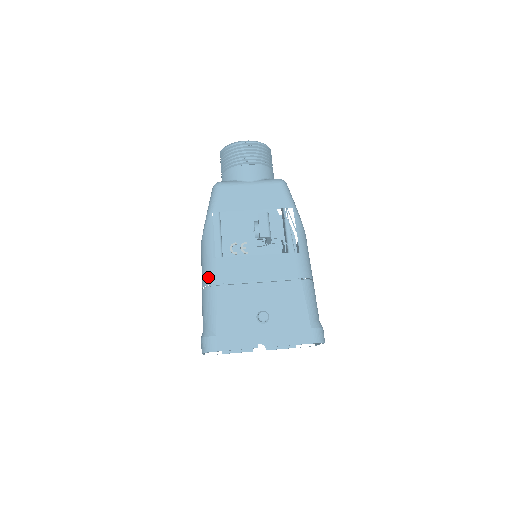
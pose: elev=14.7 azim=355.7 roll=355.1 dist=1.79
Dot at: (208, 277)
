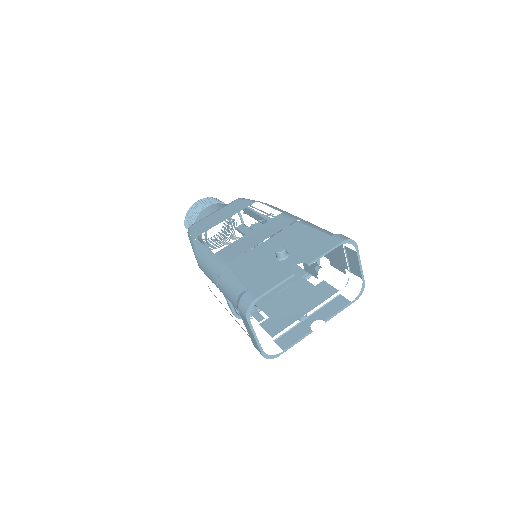
Dot at: (215, 269)
